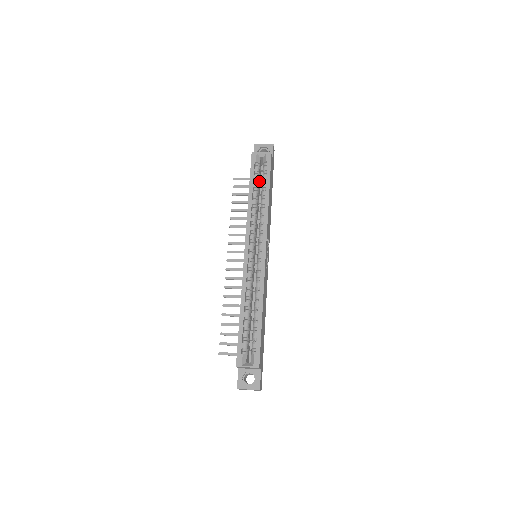
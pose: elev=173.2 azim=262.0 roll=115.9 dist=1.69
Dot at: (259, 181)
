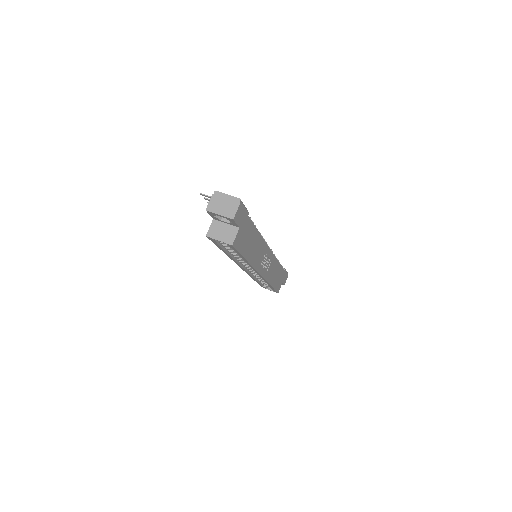
Dot at: occluded
